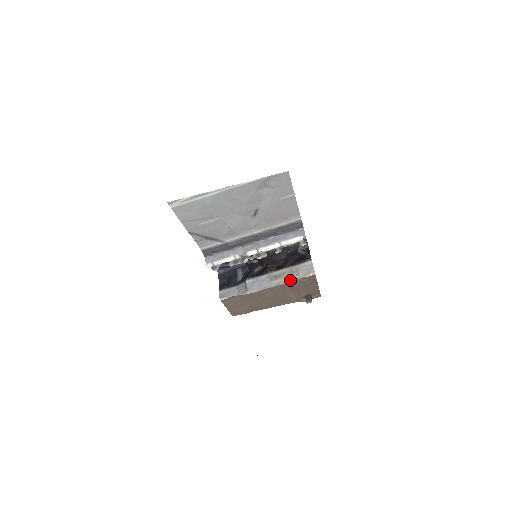
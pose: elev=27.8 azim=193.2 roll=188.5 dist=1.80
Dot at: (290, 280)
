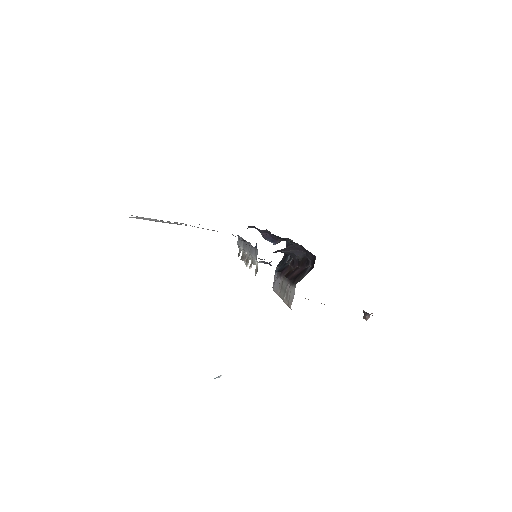
Dot at: (283, 301)
